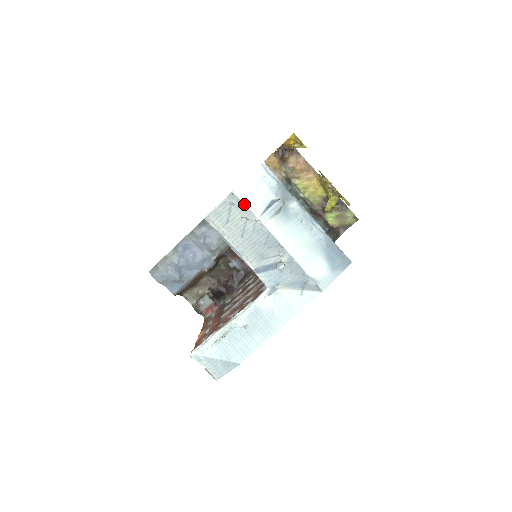
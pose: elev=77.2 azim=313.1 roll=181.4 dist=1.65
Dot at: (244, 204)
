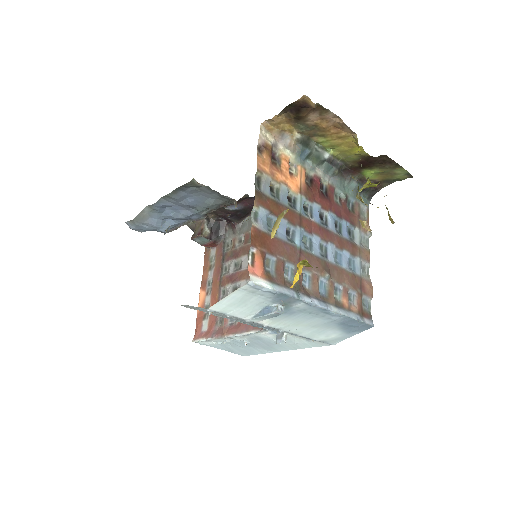
Dot at: (227, 314)
